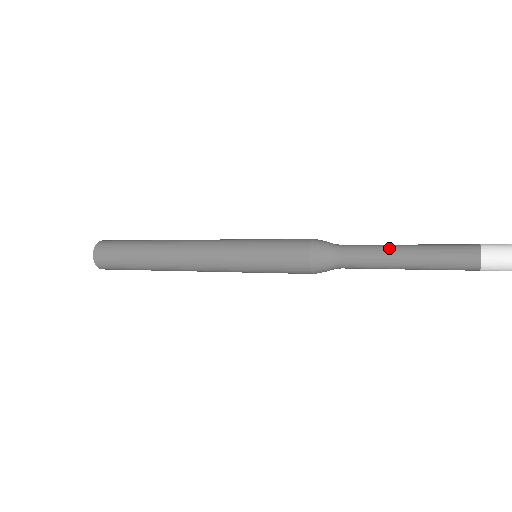
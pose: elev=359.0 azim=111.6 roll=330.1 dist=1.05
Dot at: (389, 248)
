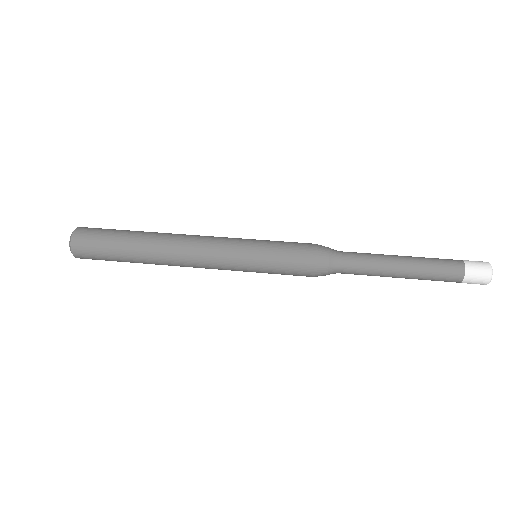
Dot at: (387, 256)
